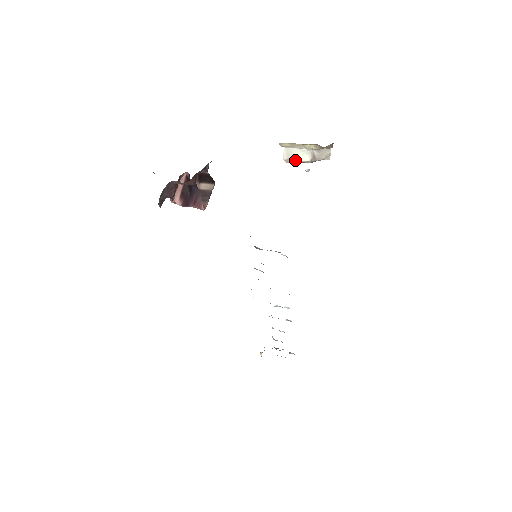
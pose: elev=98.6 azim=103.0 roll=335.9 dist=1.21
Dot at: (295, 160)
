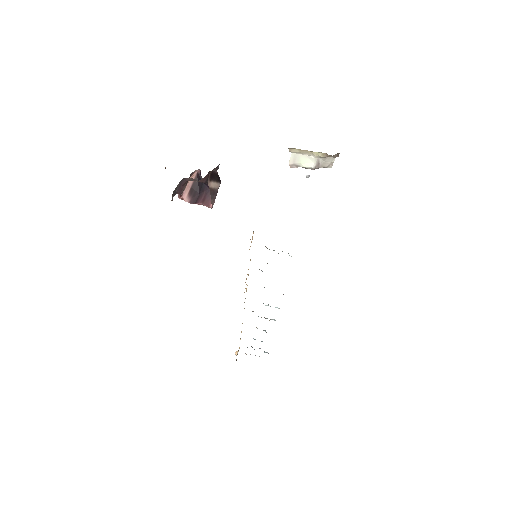
Dot at: (300, 166)
